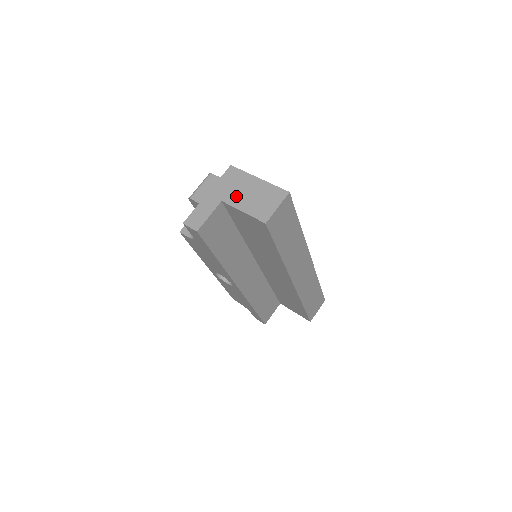
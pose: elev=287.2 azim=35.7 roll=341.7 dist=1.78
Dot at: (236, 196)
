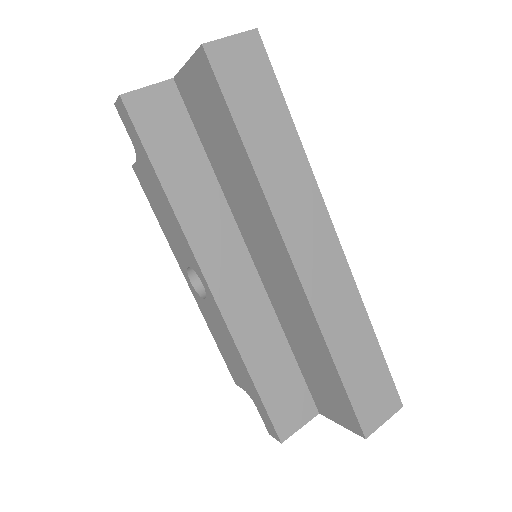
Dot at: occluded
